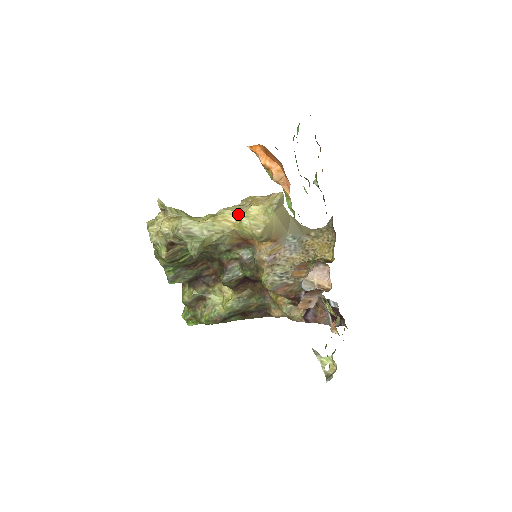
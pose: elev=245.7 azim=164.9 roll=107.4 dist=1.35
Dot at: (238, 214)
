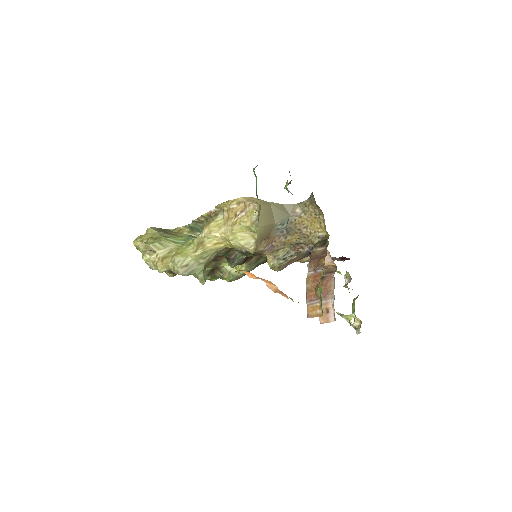
Dot at: (223, 236)
